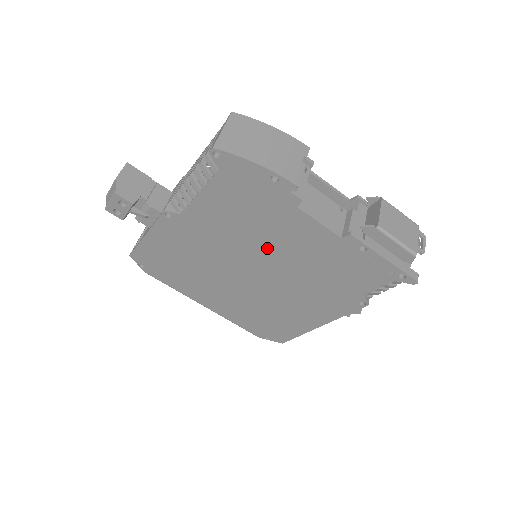
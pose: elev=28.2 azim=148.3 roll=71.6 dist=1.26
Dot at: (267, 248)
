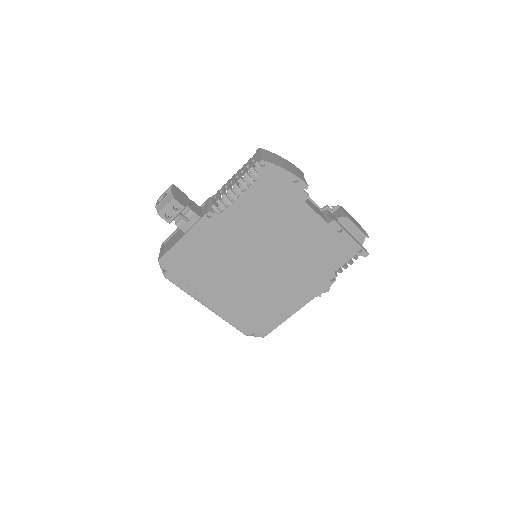
Dot at: (277, 238)
